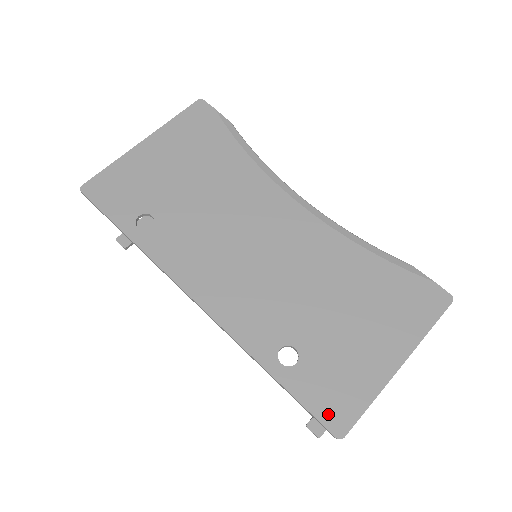
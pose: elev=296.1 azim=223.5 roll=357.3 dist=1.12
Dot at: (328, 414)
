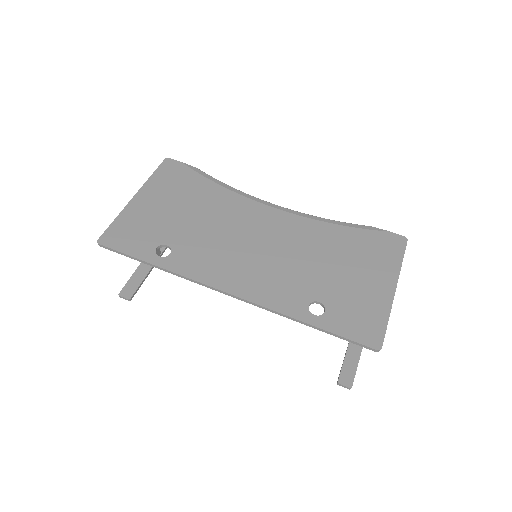
Dot at: (363, 337)
